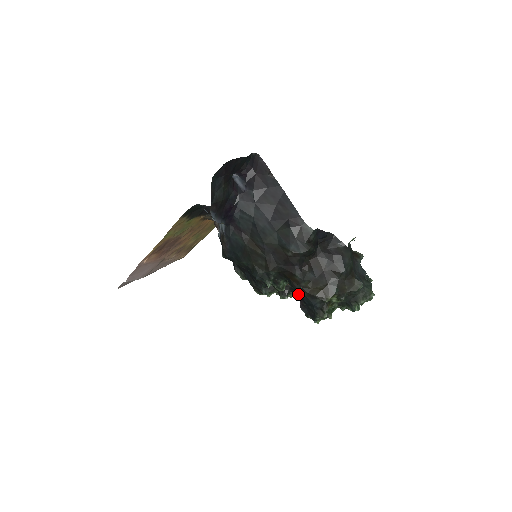
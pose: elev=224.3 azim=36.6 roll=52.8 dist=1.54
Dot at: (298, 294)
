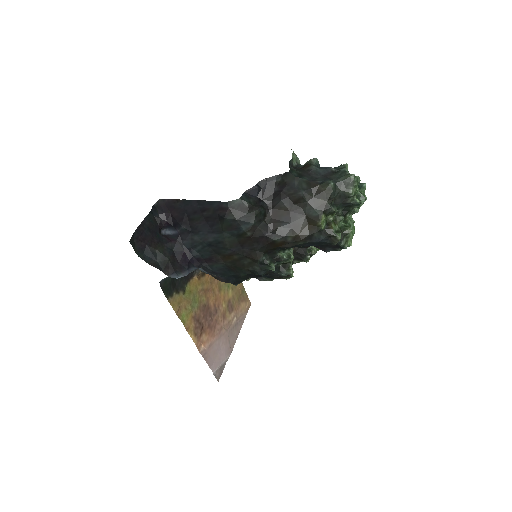
Dot at: (306, 246)
